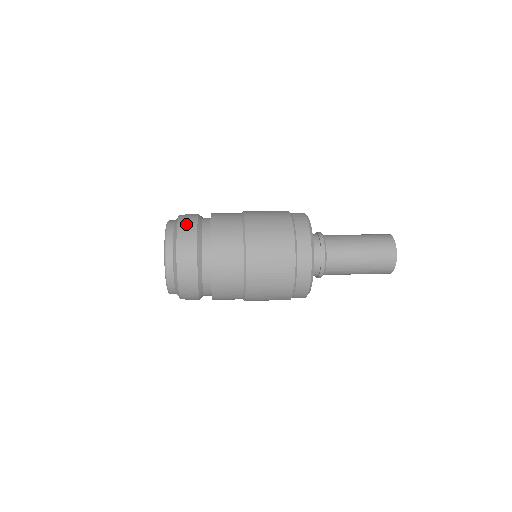
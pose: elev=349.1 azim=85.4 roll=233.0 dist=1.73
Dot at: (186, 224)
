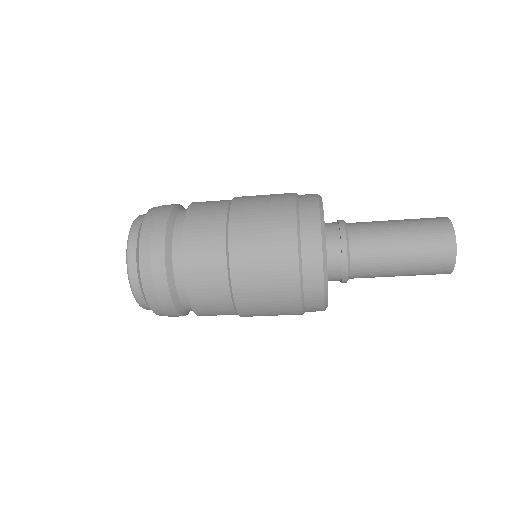
Dot at: (156, 213)
